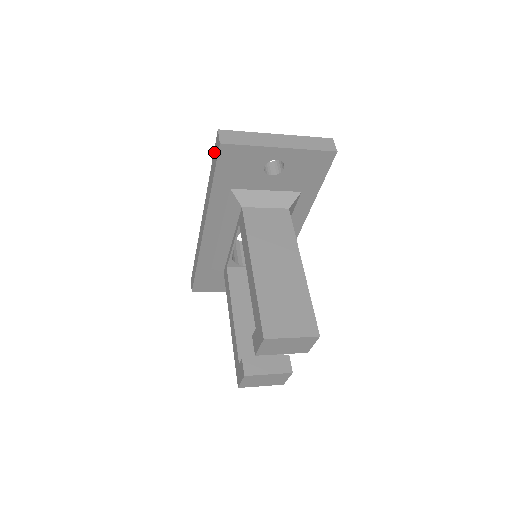
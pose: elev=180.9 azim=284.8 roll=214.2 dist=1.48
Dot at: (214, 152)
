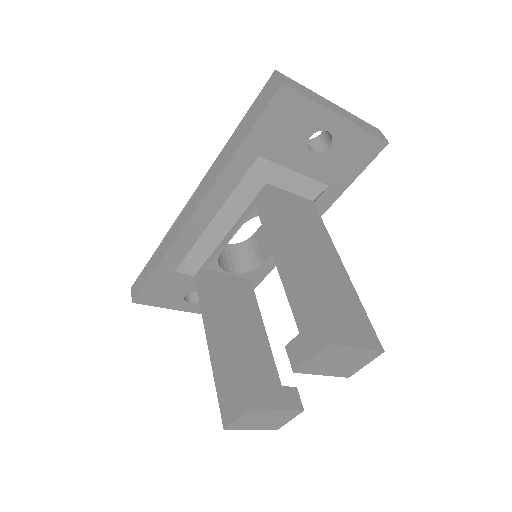
Dot at: (256, 100)
